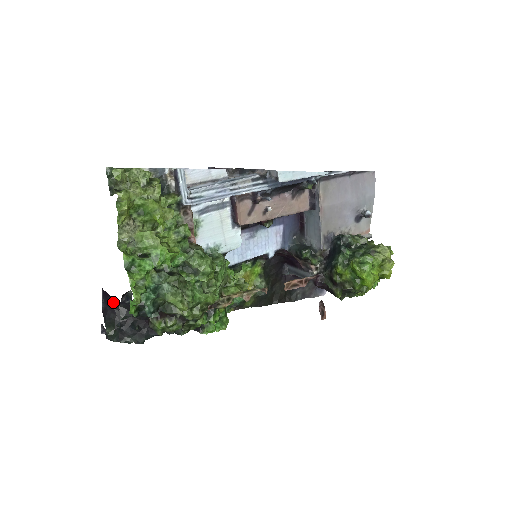
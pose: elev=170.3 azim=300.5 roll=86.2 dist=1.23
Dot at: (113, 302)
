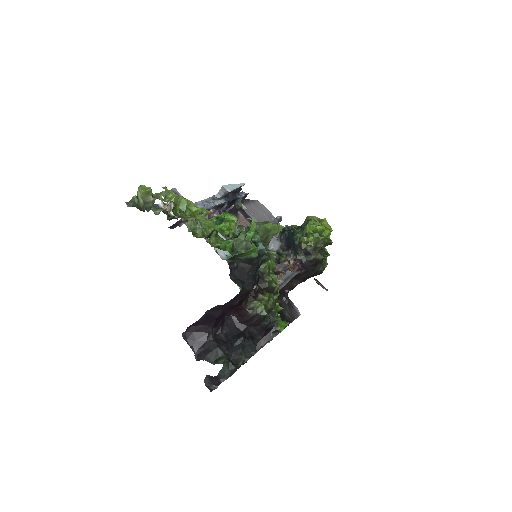
Dot at: (203, 334)
